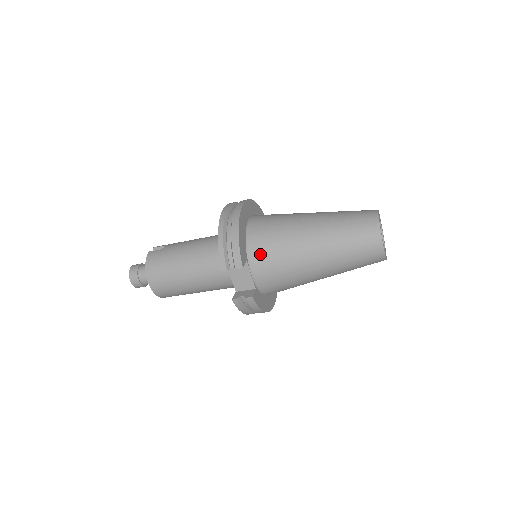
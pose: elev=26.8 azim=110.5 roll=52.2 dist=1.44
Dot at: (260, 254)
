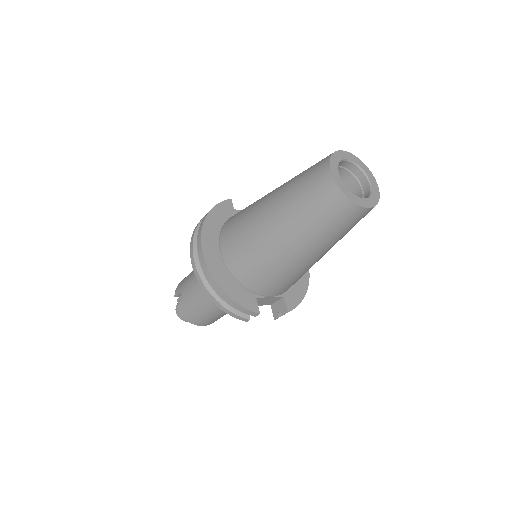
Dot at: (261, 286)
